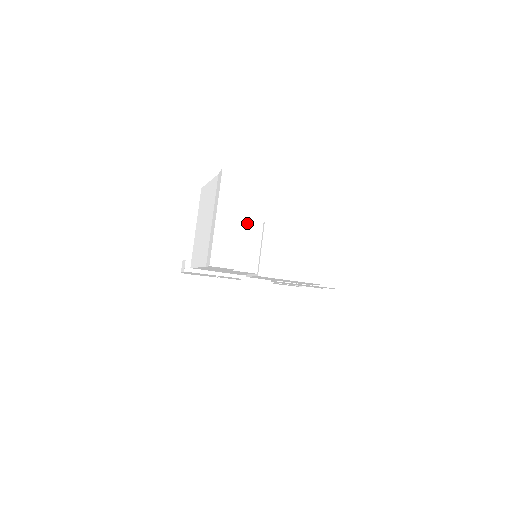
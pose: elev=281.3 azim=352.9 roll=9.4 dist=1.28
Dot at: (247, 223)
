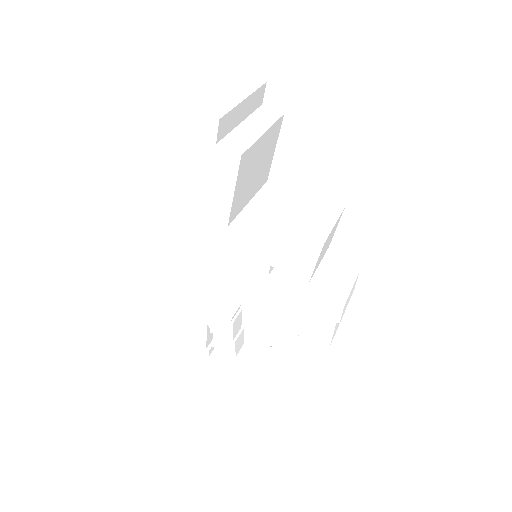
Dot at: (249, 125)
